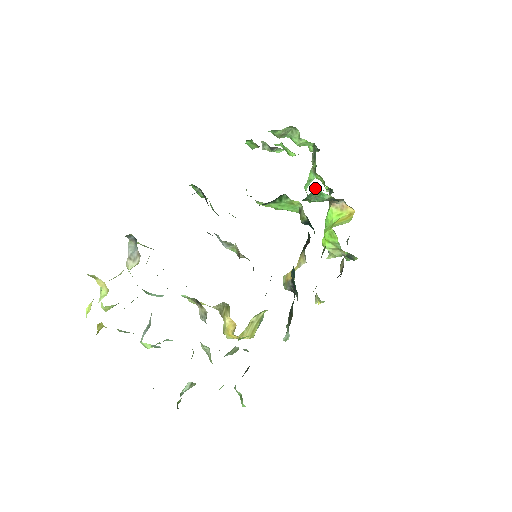
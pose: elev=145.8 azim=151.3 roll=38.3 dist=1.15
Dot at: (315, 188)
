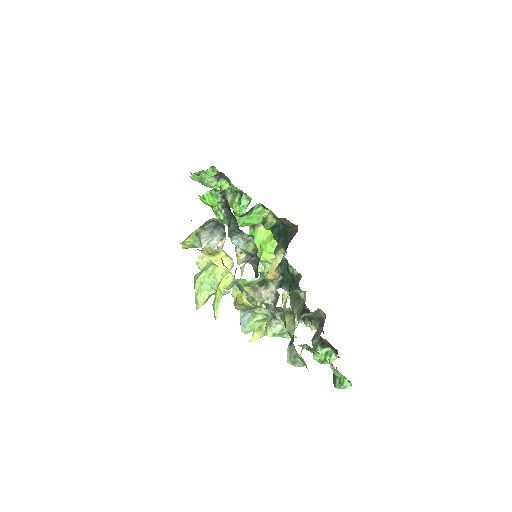
Dot at: occluded
